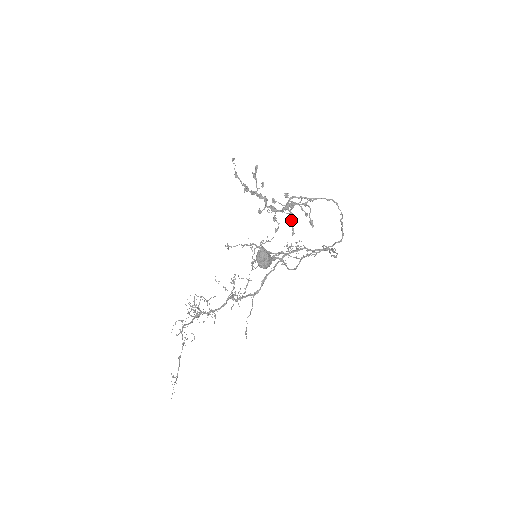
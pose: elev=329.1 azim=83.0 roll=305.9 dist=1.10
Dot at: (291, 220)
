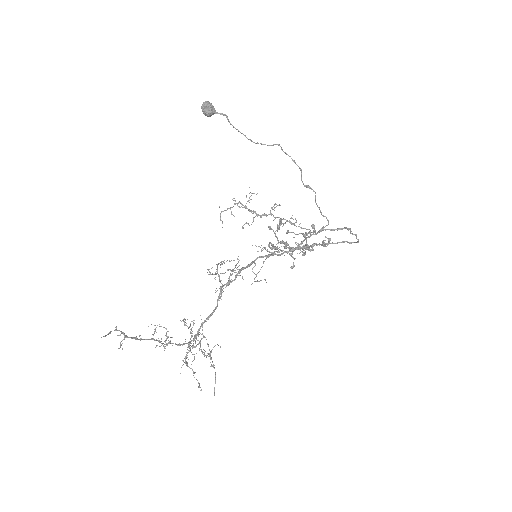
Dot at: (305, 248)
